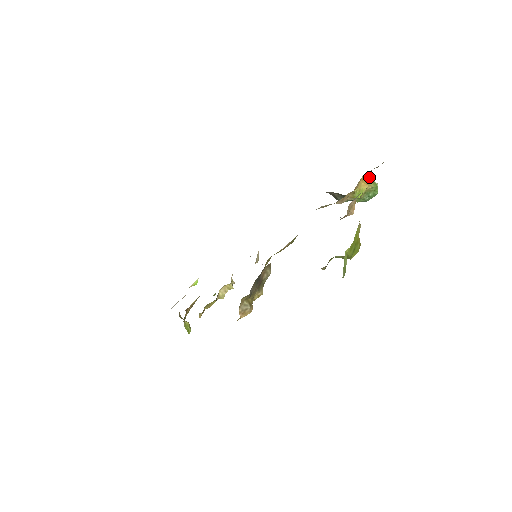
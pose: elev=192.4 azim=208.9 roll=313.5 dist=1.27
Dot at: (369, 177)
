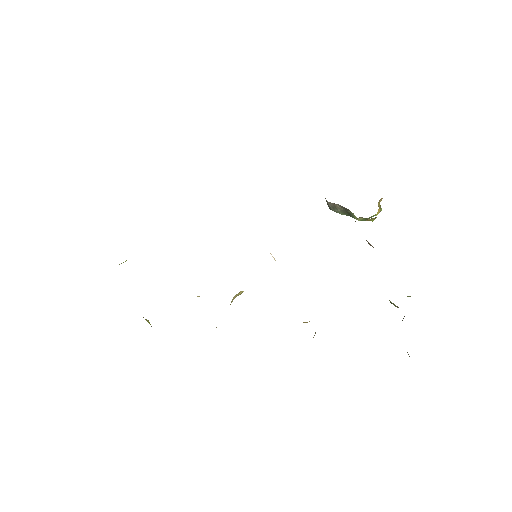
Dot at: (379, 202)
